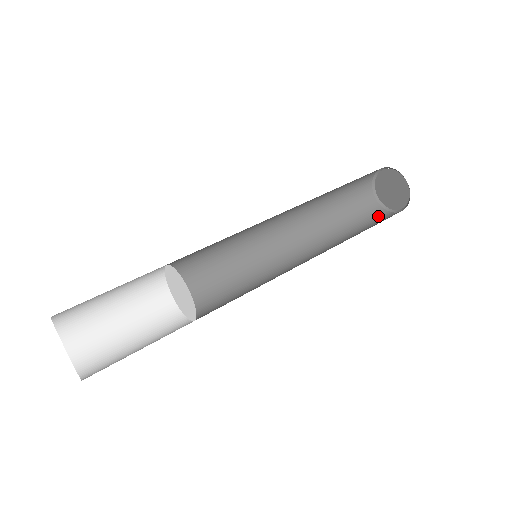
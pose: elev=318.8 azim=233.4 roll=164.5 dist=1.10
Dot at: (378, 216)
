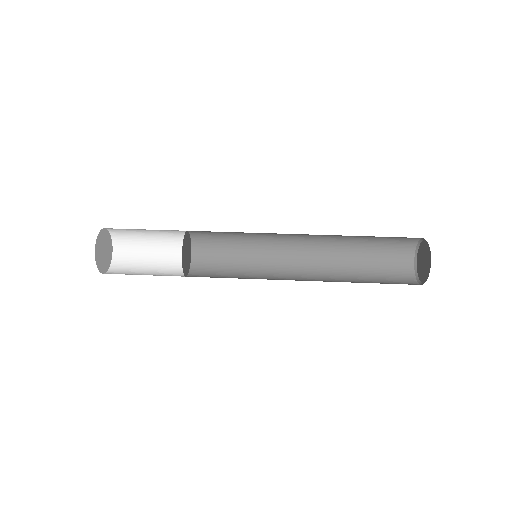
Dot at: (400, 269)
